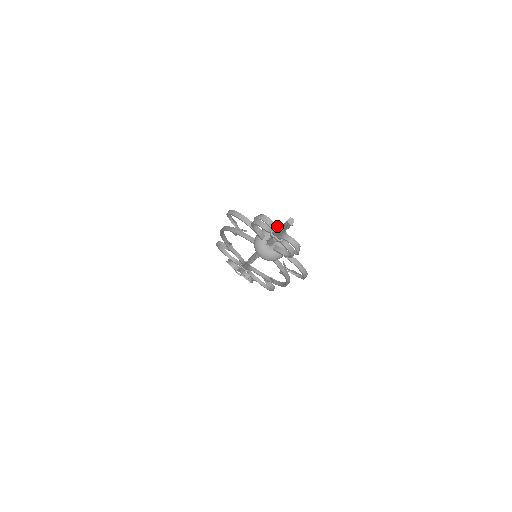
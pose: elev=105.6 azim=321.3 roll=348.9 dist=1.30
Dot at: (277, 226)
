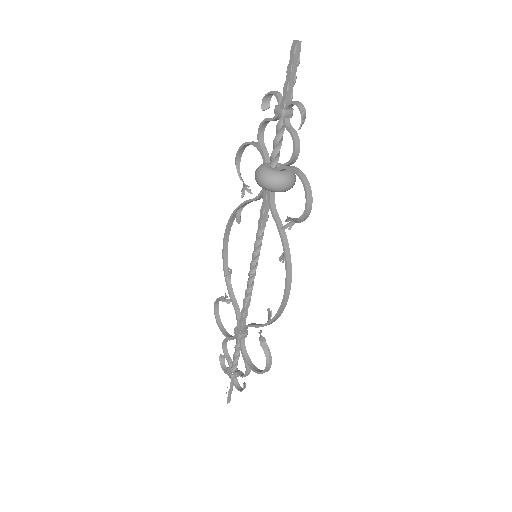
Dot at: occluded
